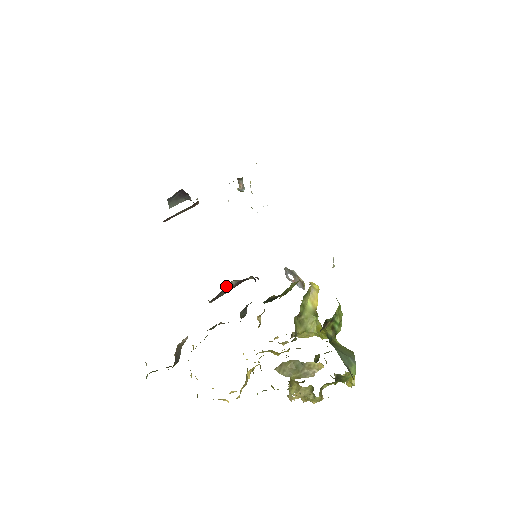
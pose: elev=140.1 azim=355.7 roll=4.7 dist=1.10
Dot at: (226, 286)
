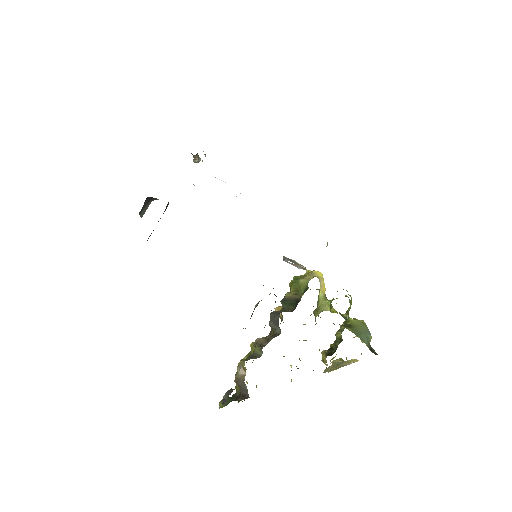
Dot at: occluded
